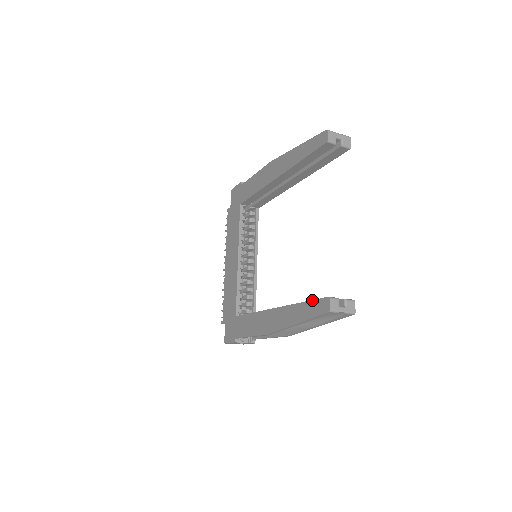
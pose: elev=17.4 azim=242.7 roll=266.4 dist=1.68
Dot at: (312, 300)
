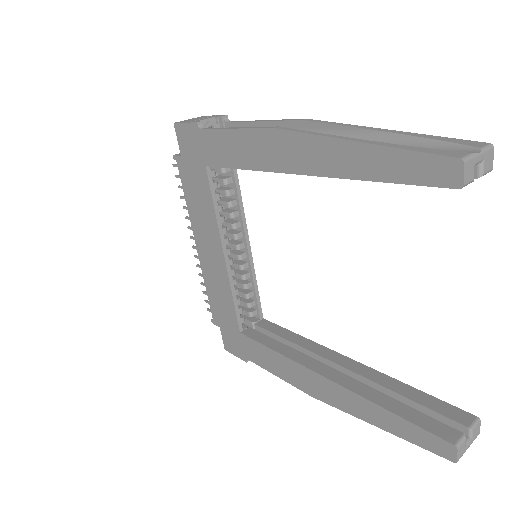
Dot at: (414, 425)
